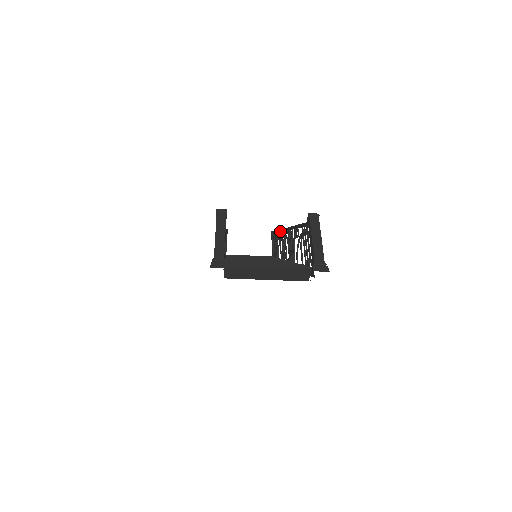
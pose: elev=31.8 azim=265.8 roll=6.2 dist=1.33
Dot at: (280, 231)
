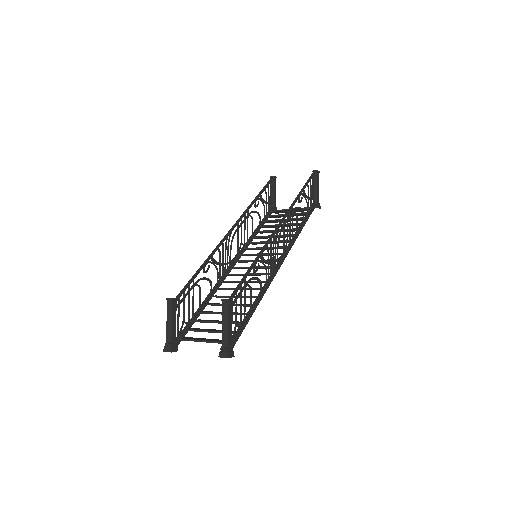
Dot at: (291, 206)
